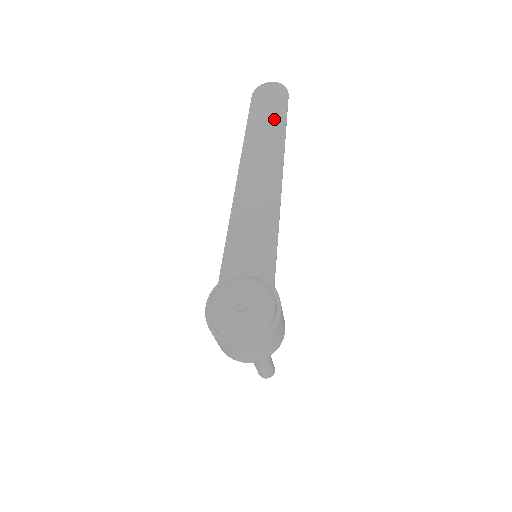
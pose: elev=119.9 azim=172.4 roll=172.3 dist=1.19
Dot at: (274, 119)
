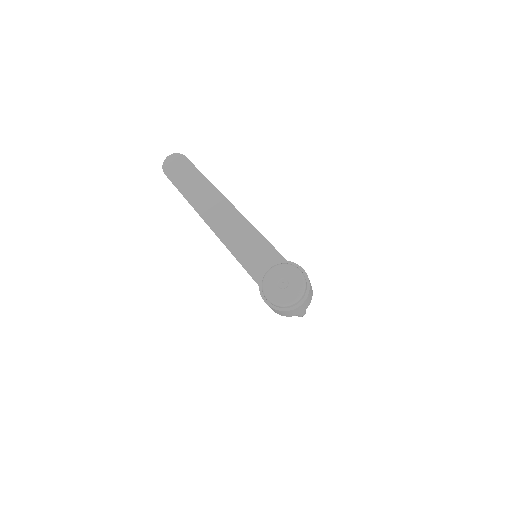
Dot at: (192, 177)
